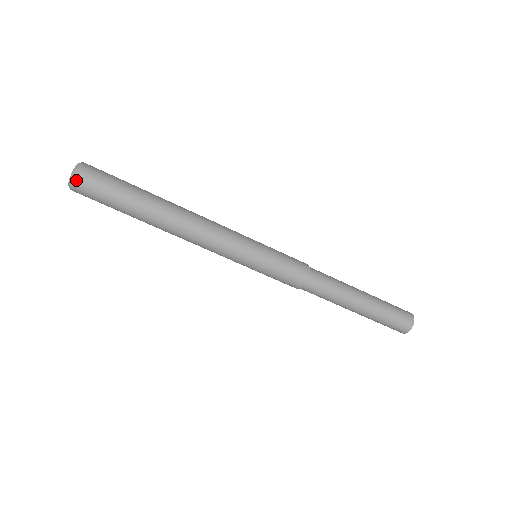
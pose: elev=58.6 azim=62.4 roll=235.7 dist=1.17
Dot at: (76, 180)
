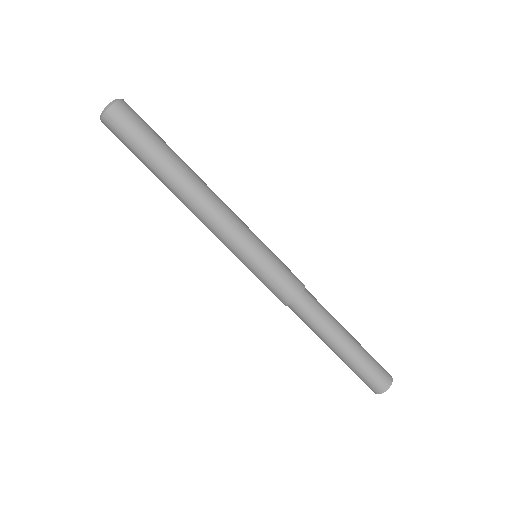
Dot at: (110, 112)
